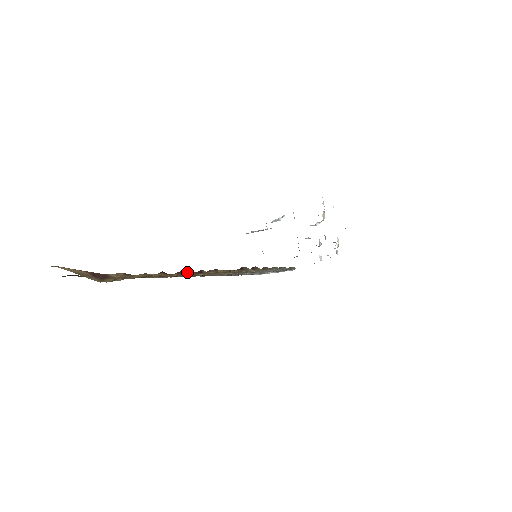
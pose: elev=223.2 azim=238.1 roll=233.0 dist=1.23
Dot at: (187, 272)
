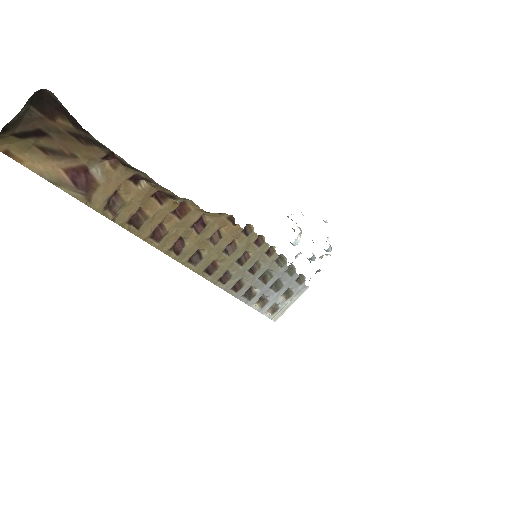
Dot at: (185, 208)
